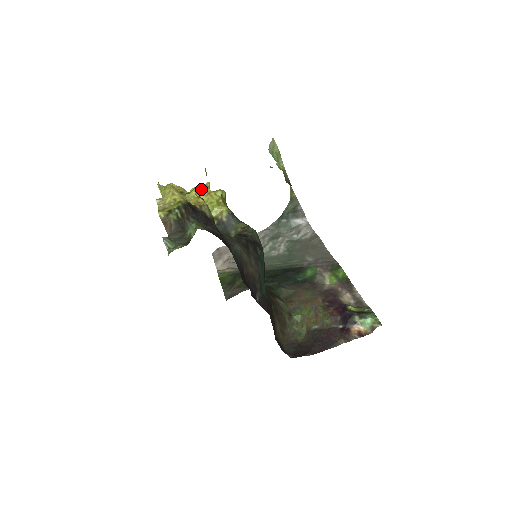
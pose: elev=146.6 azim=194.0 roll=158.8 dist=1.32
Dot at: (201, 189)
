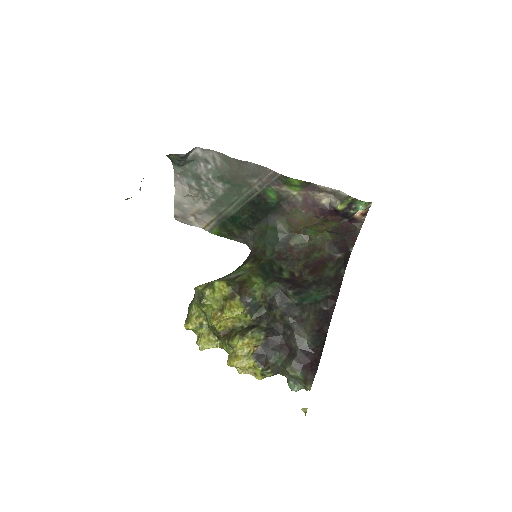
Dot at: (218, 324)
